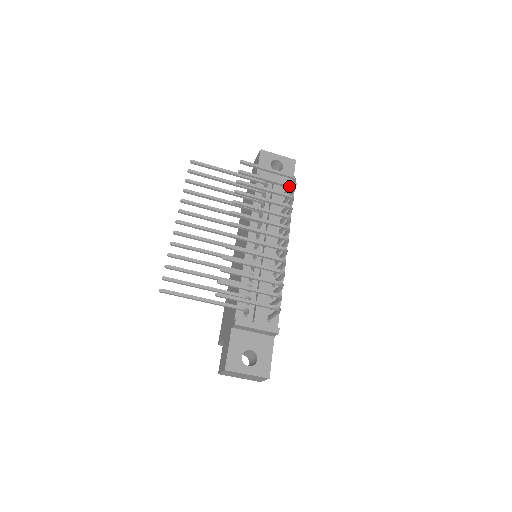
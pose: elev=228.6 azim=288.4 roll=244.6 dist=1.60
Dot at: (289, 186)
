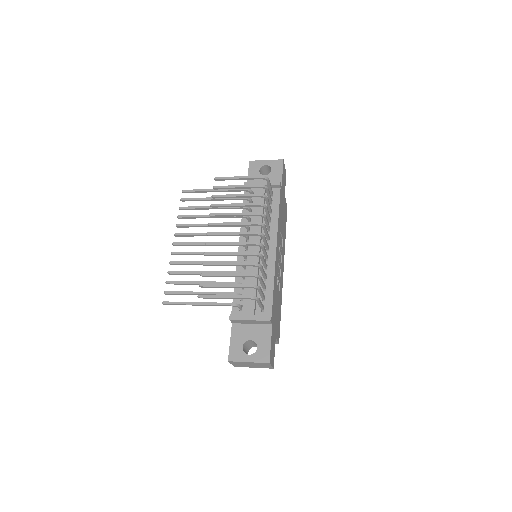
Dot at: (259, 186)
